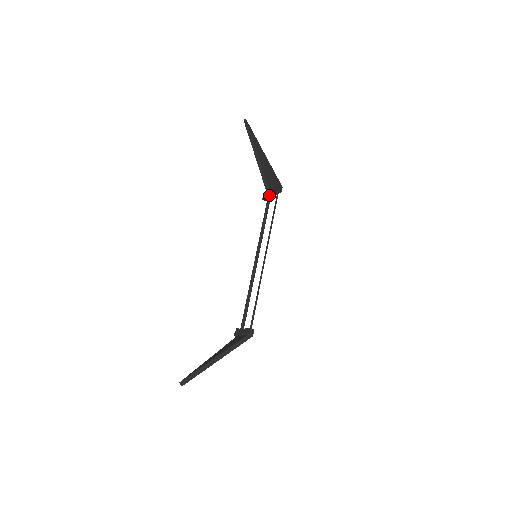
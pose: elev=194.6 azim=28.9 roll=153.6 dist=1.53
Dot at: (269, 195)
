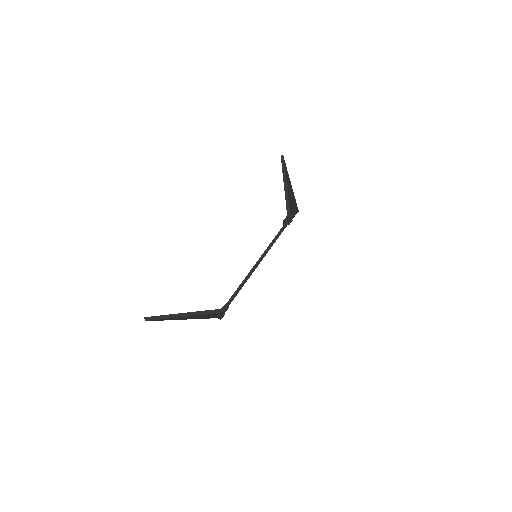
Dot at: occluded
